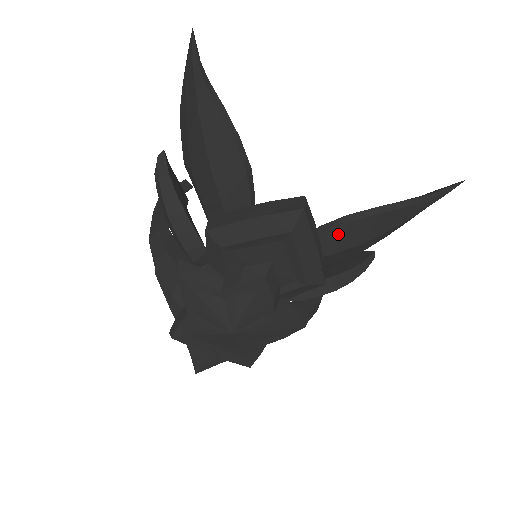
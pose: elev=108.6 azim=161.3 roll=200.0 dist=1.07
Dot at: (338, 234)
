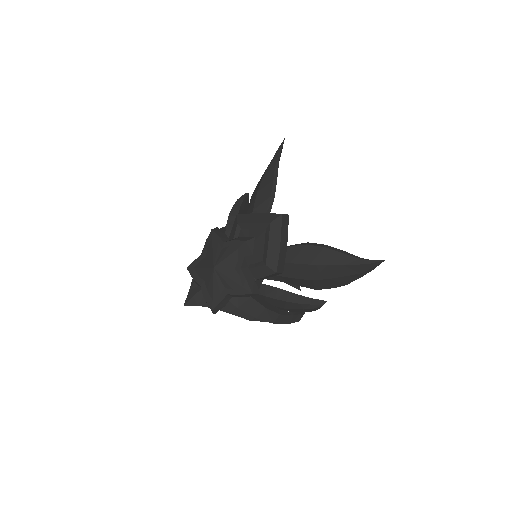
Dot at: (298, 250)
